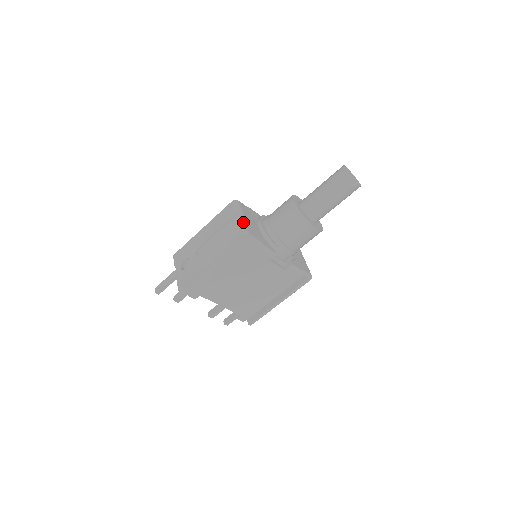
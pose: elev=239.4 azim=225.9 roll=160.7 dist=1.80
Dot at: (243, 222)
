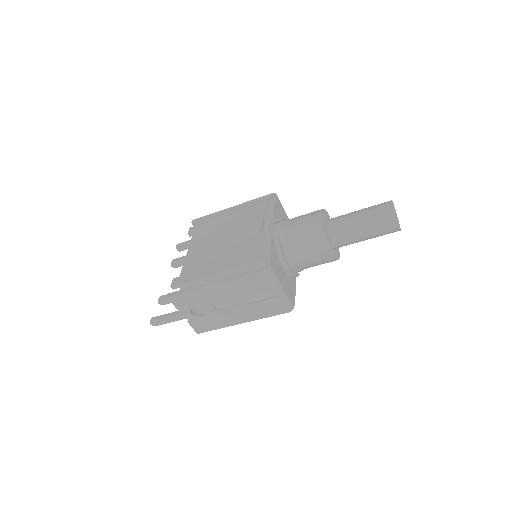
Dot at: (285, 297)
